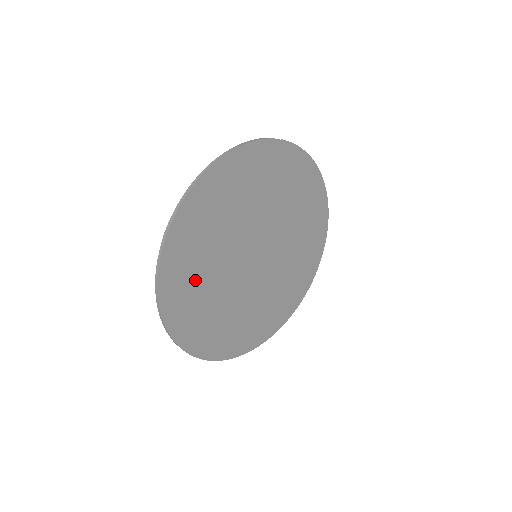
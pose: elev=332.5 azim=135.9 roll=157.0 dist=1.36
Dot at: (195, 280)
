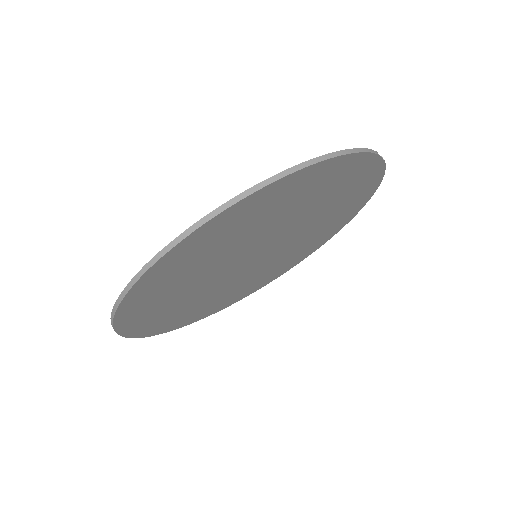
Dot at: (185, 272)
